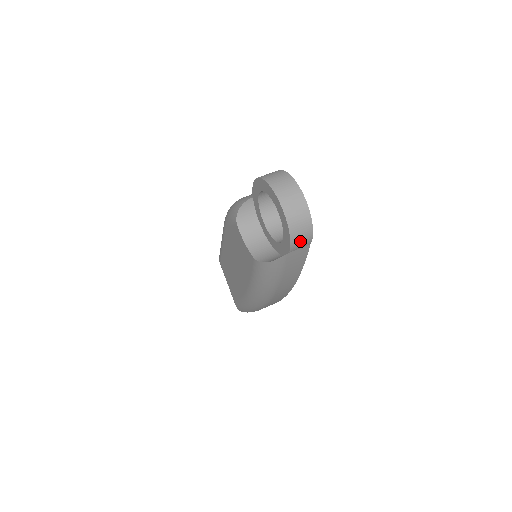
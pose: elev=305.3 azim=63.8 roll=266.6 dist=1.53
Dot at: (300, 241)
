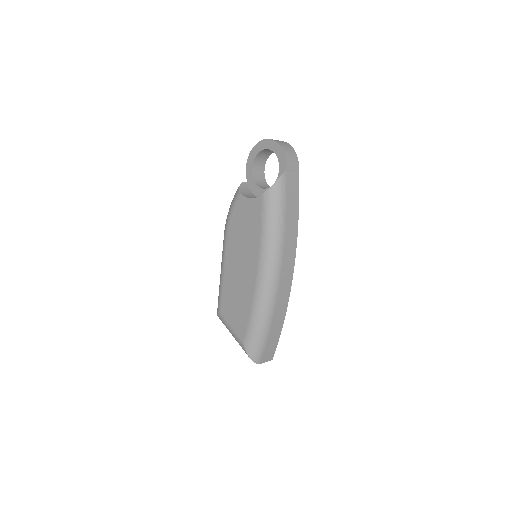
Dot at: (291, 161)
